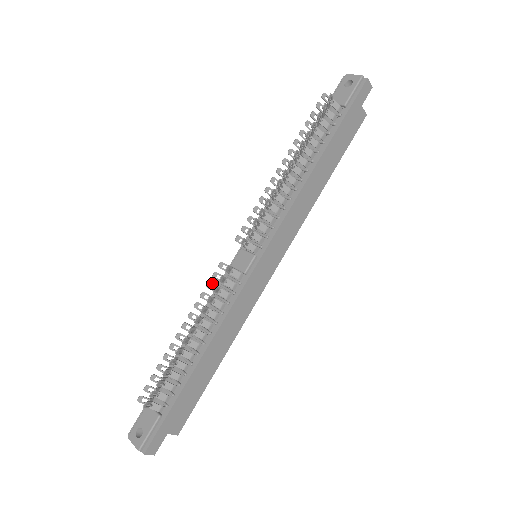
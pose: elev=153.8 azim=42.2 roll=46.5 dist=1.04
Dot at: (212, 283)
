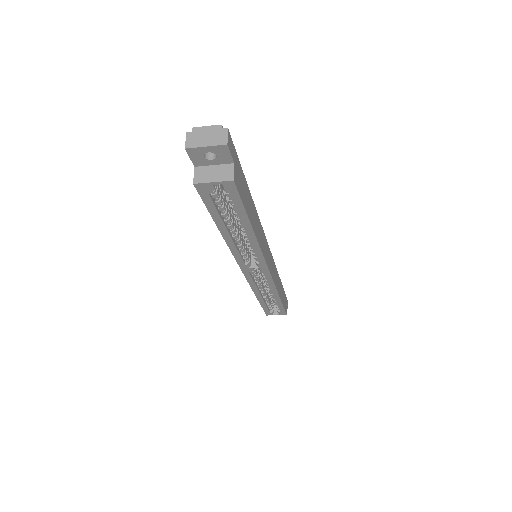
Dot at: occluded
